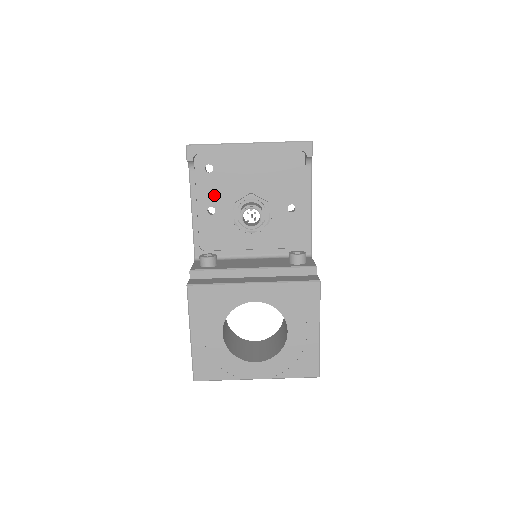
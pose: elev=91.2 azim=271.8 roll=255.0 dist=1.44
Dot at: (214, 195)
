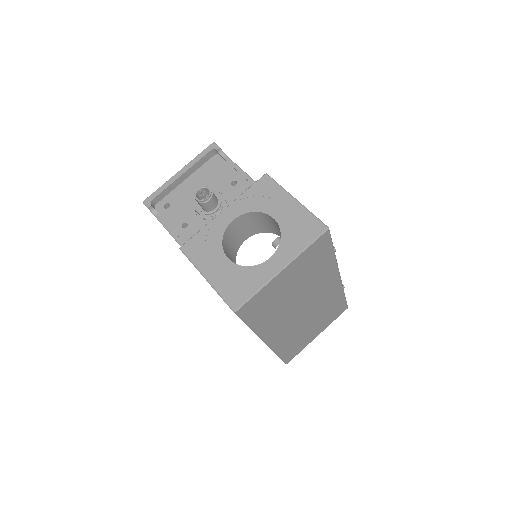
Dot at: (180, 216)
